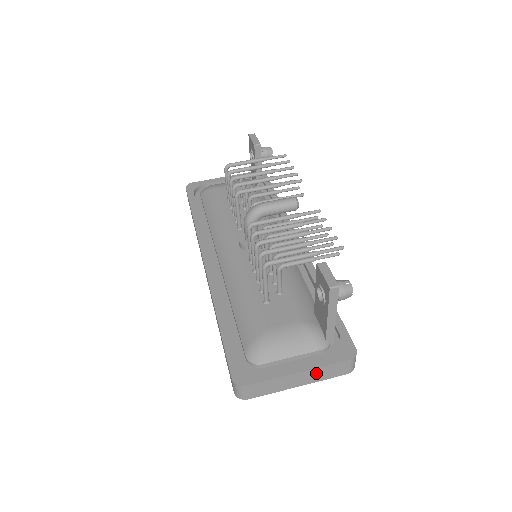
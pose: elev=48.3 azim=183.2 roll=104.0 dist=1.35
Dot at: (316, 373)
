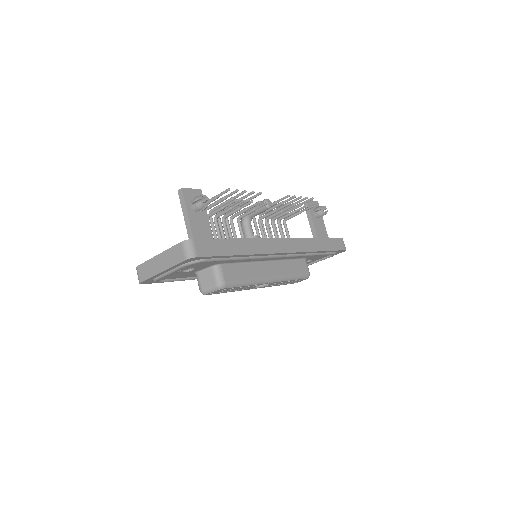
Dot at: (167, 257)
